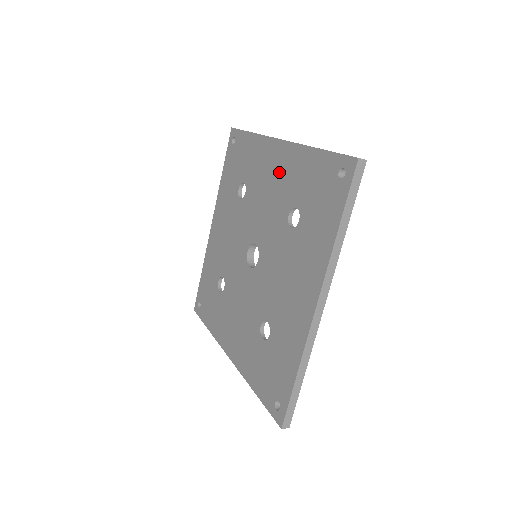
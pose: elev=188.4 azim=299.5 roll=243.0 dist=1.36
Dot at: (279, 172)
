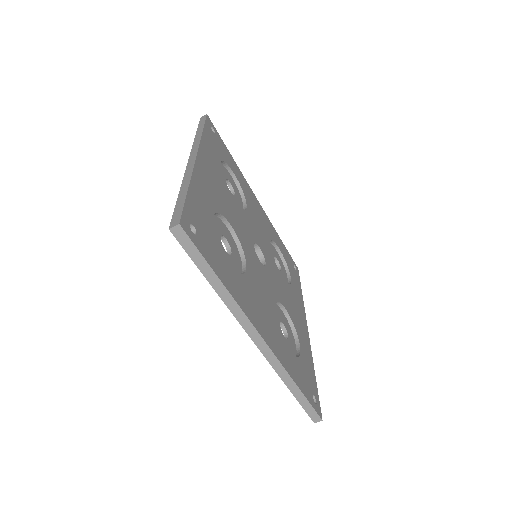
Dot at: occluded
